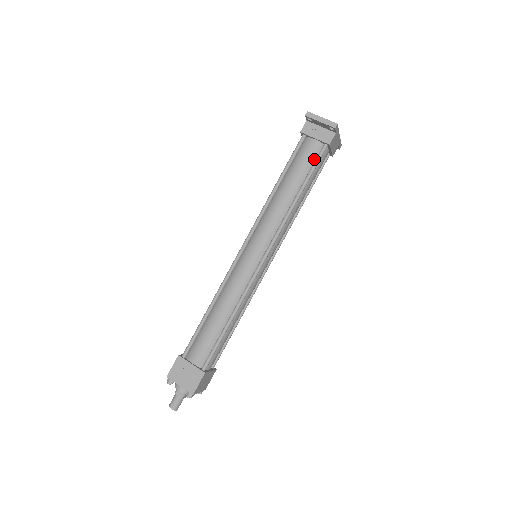
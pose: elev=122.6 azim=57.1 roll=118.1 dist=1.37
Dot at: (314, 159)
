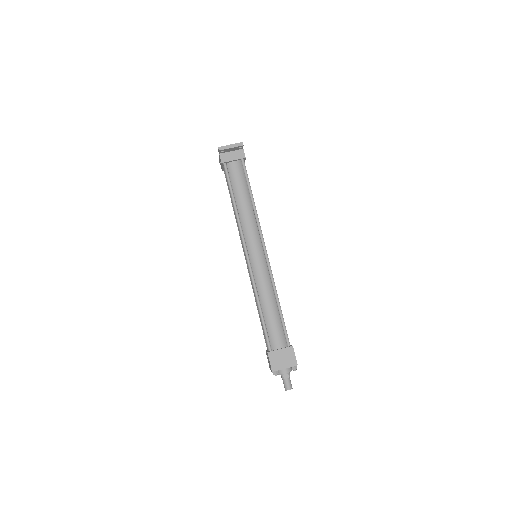
Dot at: (243, 173)
